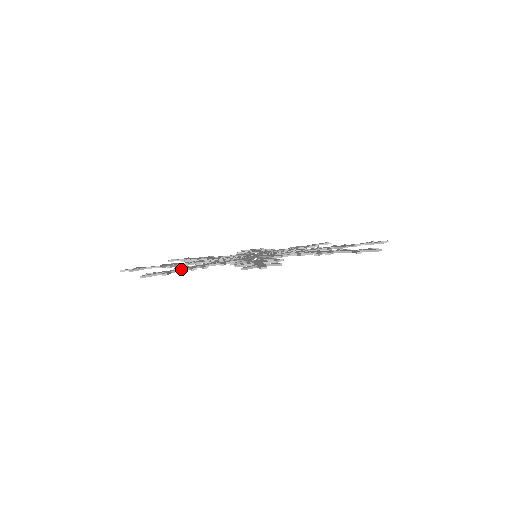
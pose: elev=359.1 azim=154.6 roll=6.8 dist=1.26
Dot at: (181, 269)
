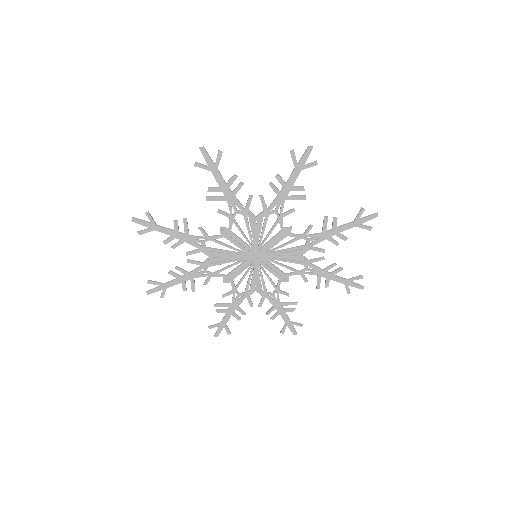
Dot at: (222, 177)
